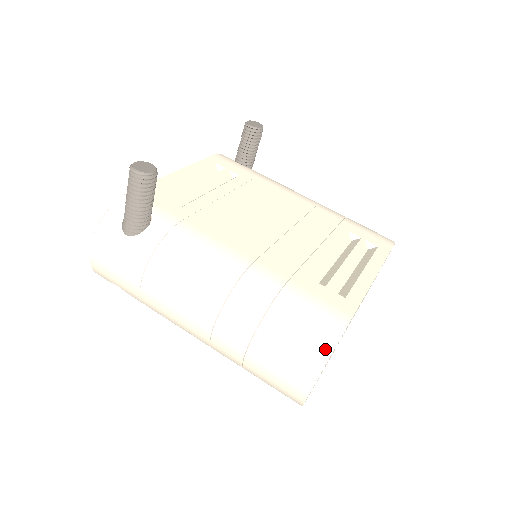
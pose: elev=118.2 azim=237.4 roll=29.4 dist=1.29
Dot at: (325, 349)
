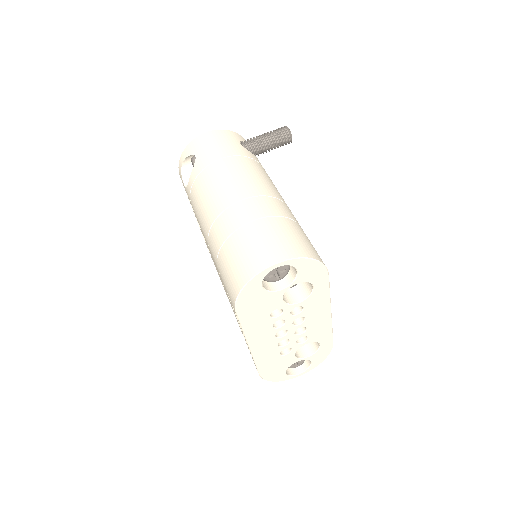
Dot at: (310, 254)
